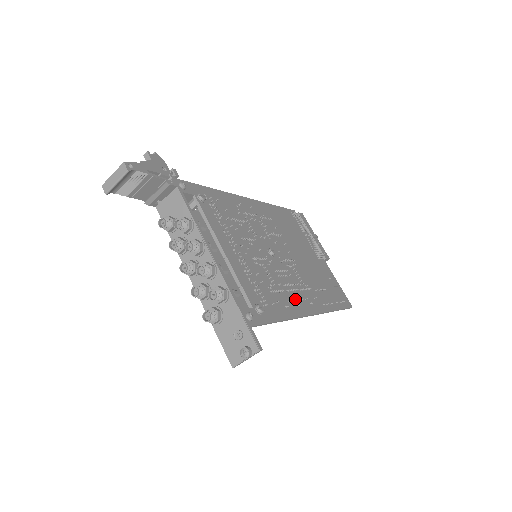
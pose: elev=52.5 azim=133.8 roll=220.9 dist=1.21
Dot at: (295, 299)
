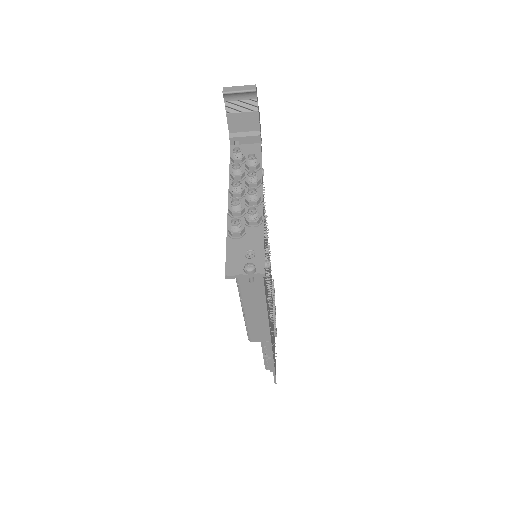
Dot at: (268, 307)
